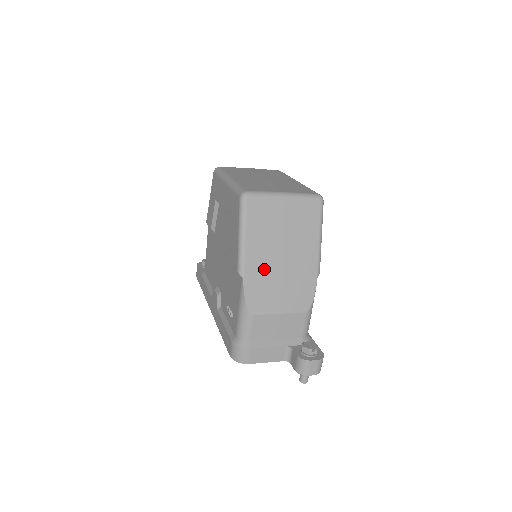
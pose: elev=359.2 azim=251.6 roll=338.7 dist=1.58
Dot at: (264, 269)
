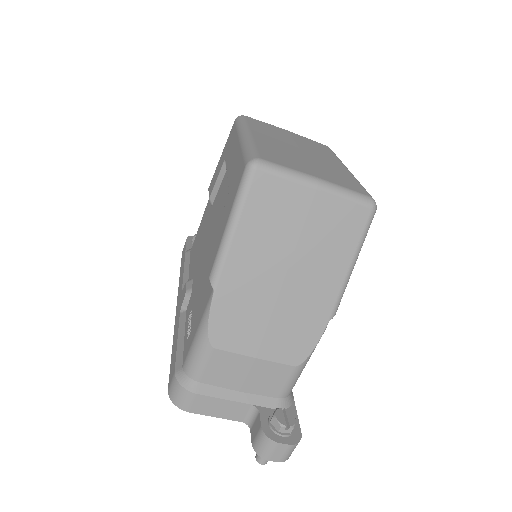
Dot at: (251, 286)
